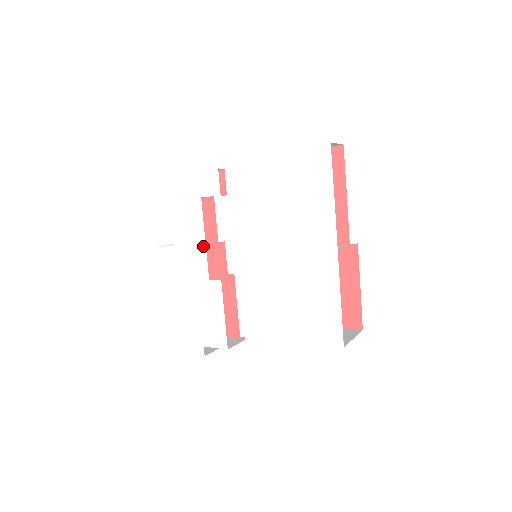
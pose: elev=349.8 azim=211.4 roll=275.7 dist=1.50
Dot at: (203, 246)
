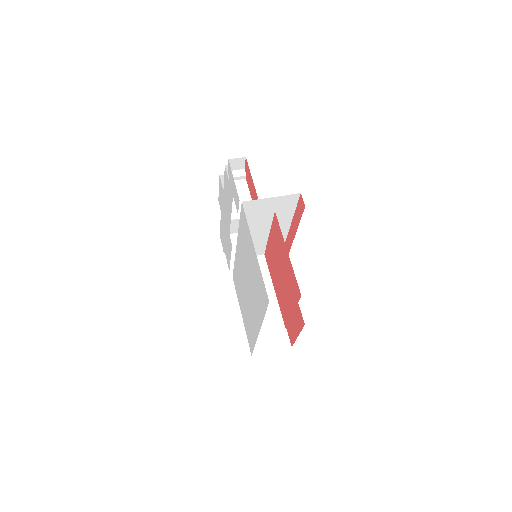
Dot at: (230, 218)
